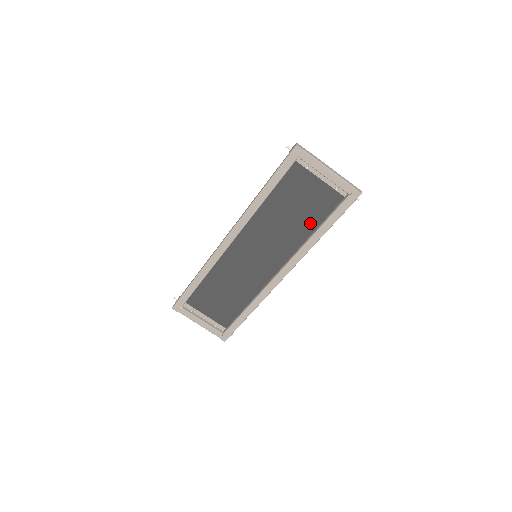
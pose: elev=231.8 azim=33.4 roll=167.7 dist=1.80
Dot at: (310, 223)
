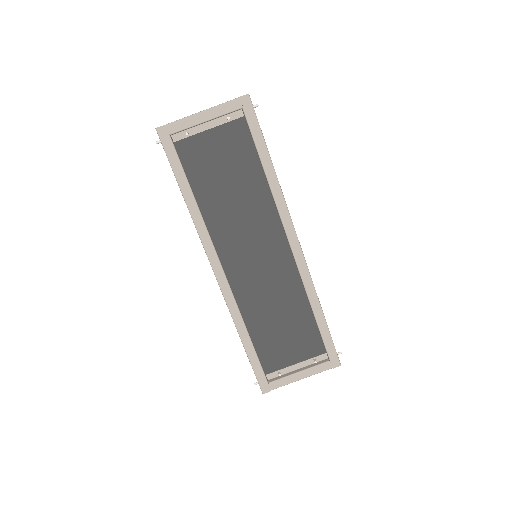
Dot at: (252, 172)
